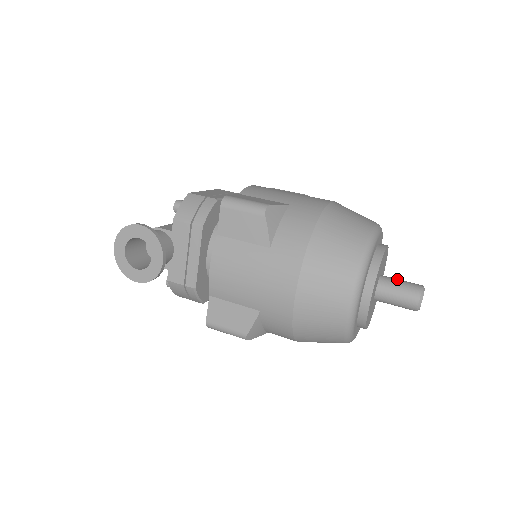
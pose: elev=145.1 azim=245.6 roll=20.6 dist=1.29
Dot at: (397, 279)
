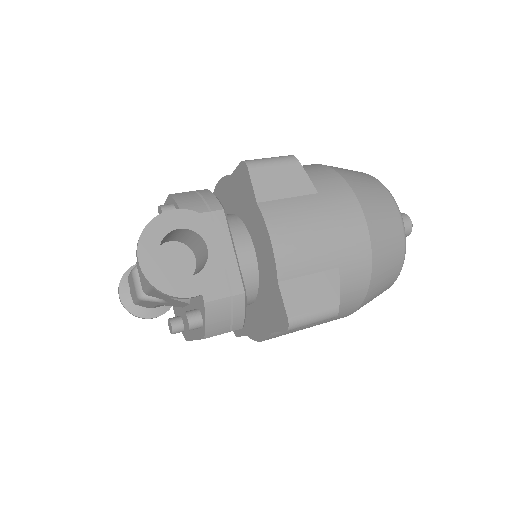
Dot at: occluded
